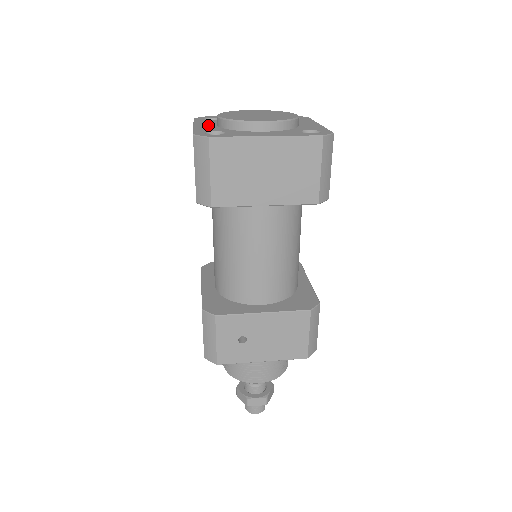
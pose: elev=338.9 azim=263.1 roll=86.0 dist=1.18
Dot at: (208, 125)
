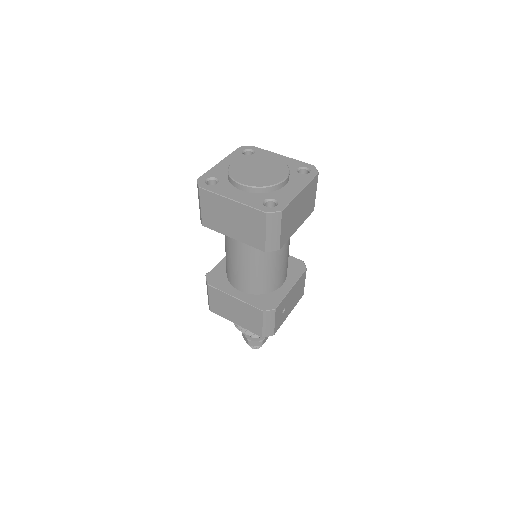
Dot at: (239, 194)
